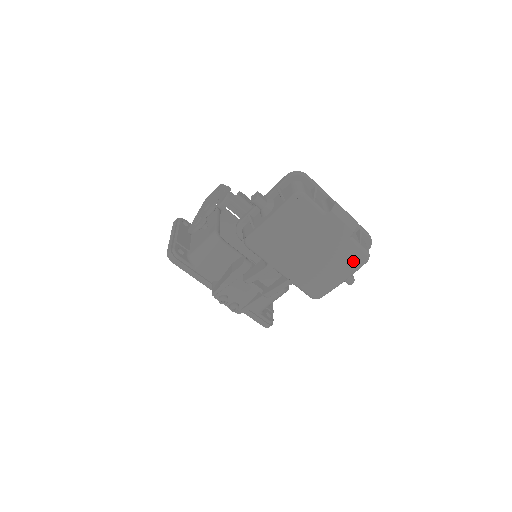
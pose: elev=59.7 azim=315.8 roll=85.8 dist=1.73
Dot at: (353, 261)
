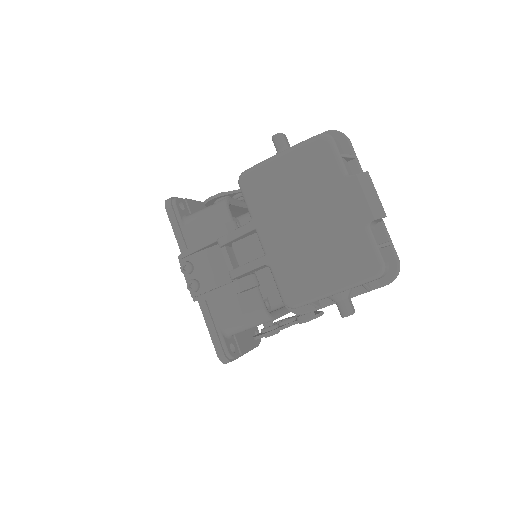
Dot at: (358, 264)
